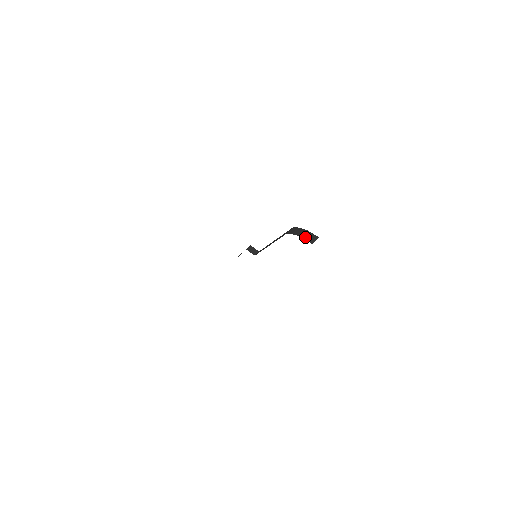
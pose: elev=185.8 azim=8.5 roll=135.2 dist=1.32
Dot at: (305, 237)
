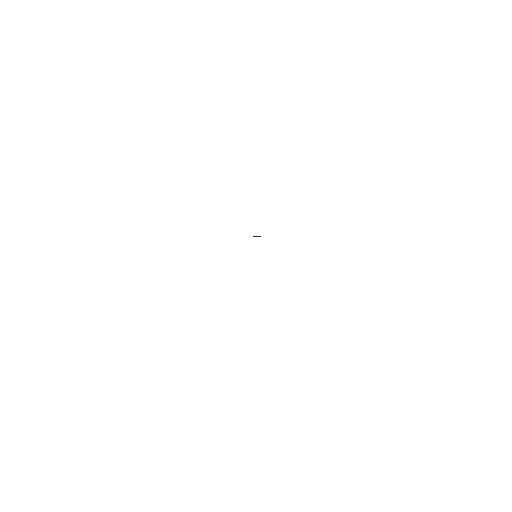
Dot at: occluded
